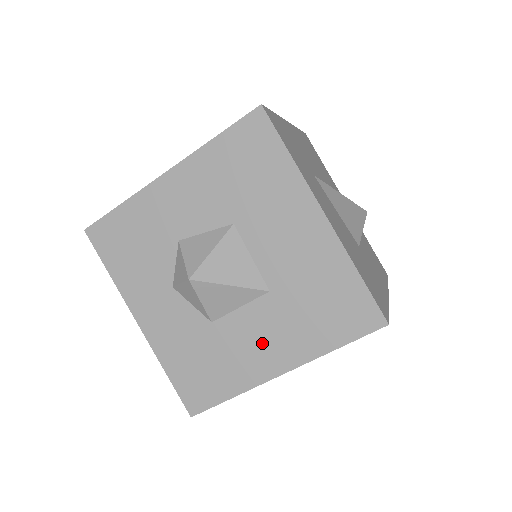
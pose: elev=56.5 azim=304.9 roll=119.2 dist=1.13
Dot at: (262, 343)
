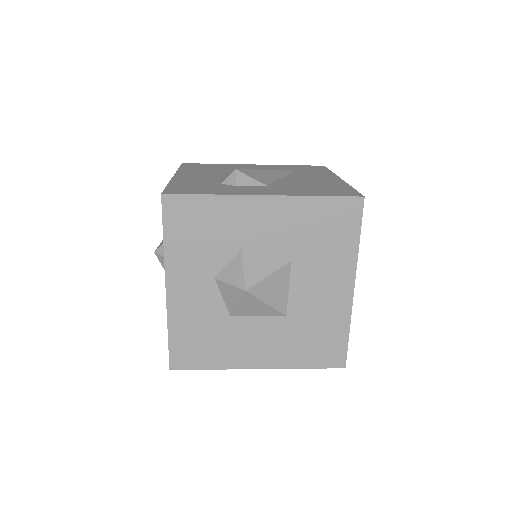
Dot at: (258, 345)
